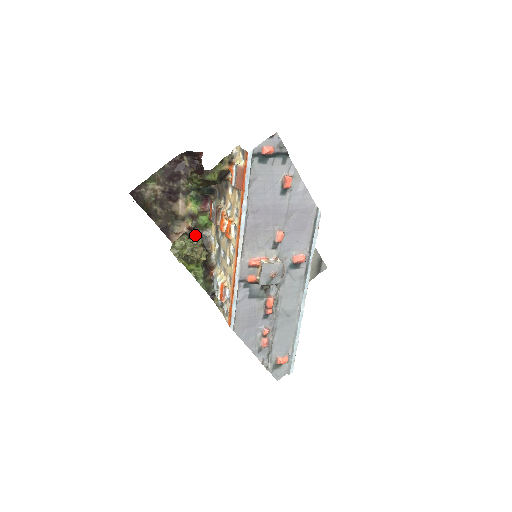
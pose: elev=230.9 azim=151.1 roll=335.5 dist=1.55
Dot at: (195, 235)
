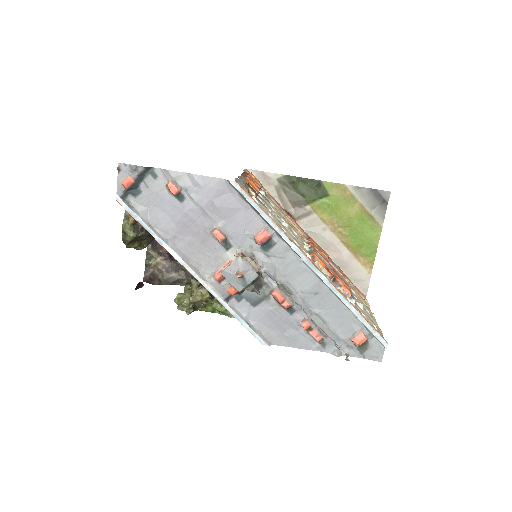
Dot at: occluded
